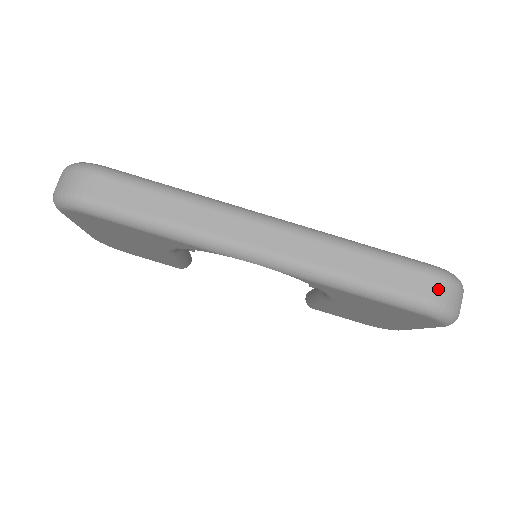
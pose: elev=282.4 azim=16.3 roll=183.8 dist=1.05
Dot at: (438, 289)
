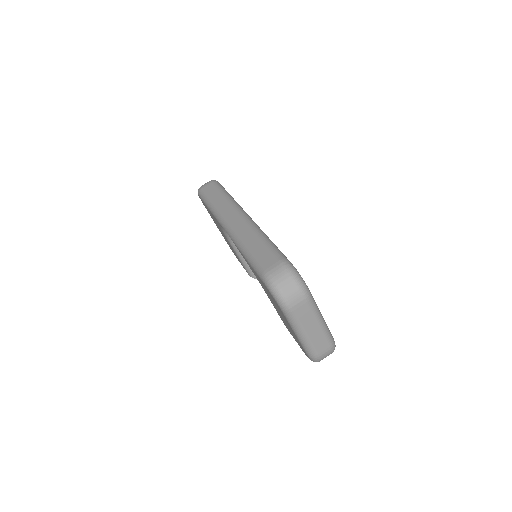
Dot at: (275, 267)
